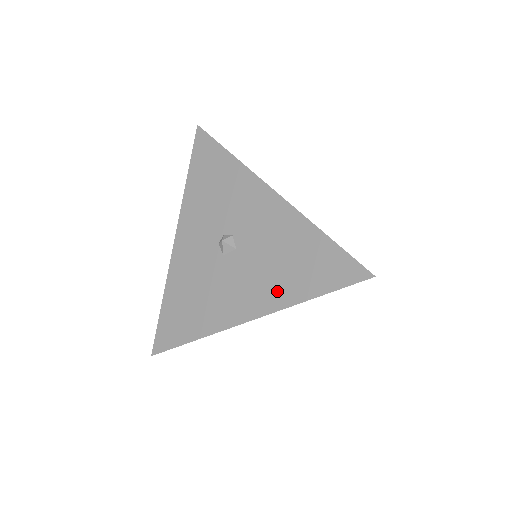
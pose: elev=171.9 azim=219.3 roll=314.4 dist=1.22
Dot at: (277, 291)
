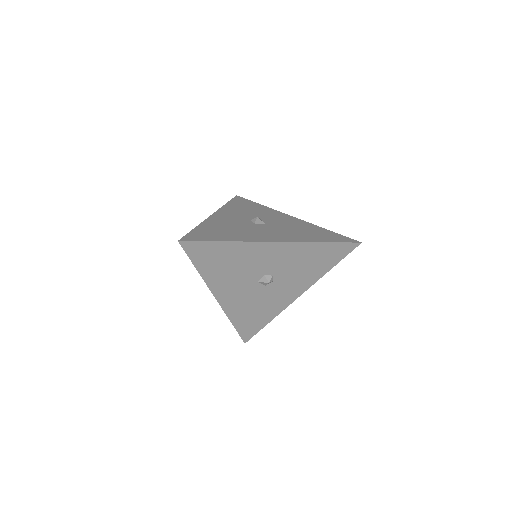
Dot at: (298, 237)
